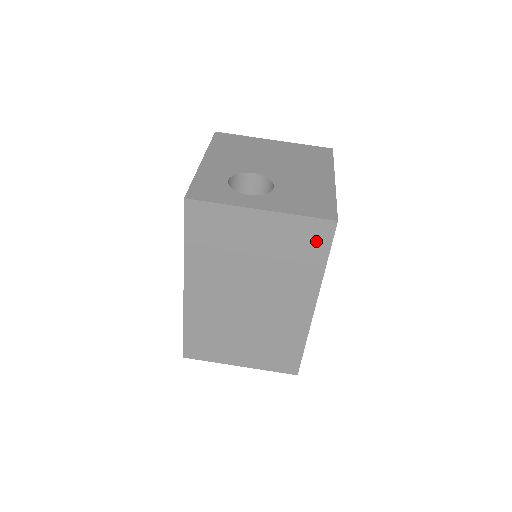
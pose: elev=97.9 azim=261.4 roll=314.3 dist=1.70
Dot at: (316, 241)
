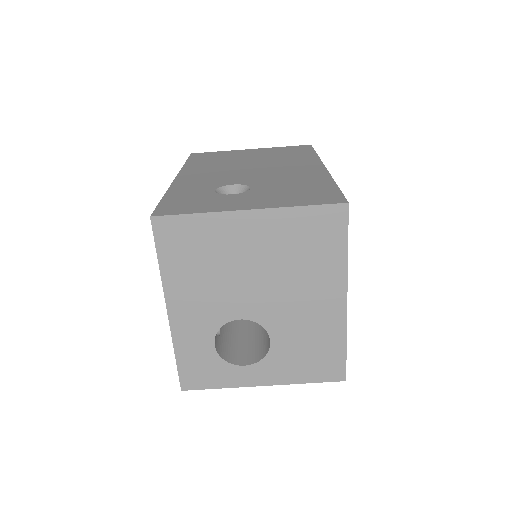
Dot at: occluded
